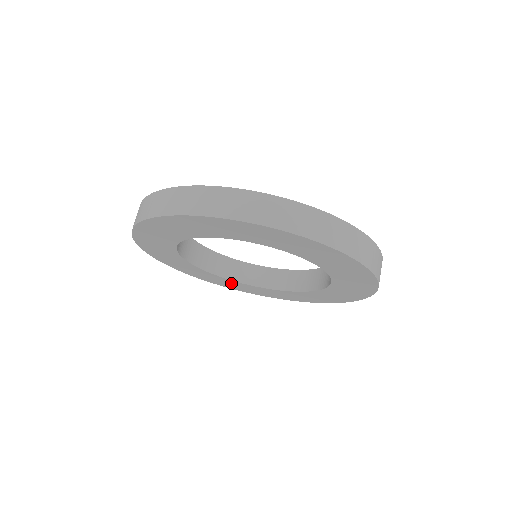
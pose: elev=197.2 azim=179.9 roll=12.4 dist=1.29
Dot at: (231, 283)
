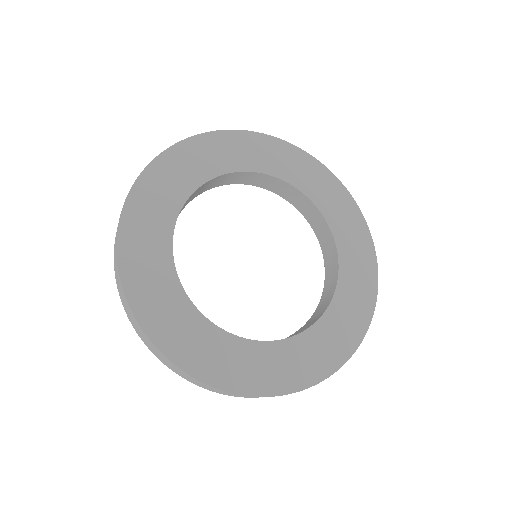
Dot at: (330, 332)
